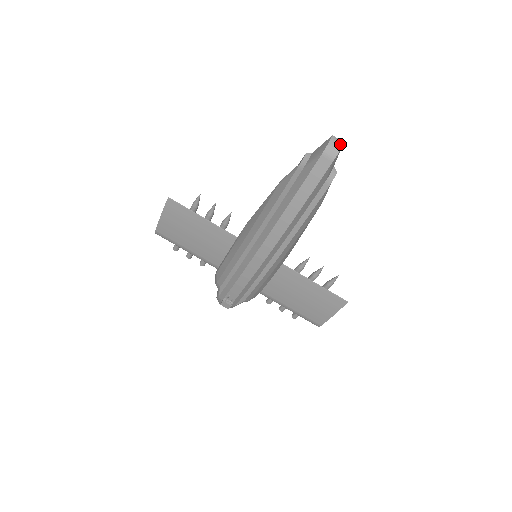
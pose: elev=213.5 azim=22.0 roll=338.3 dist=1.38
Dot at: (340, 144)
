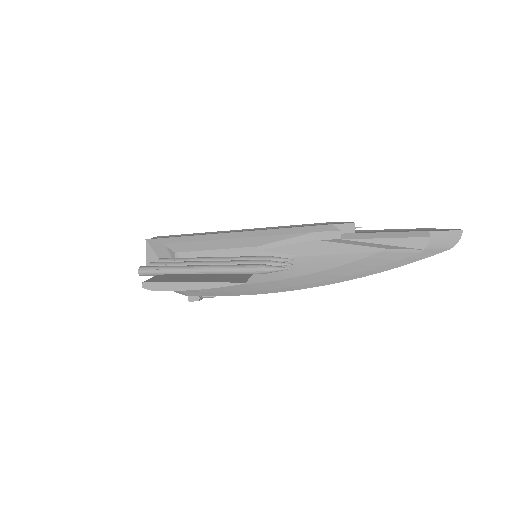
Dot at: occluded
